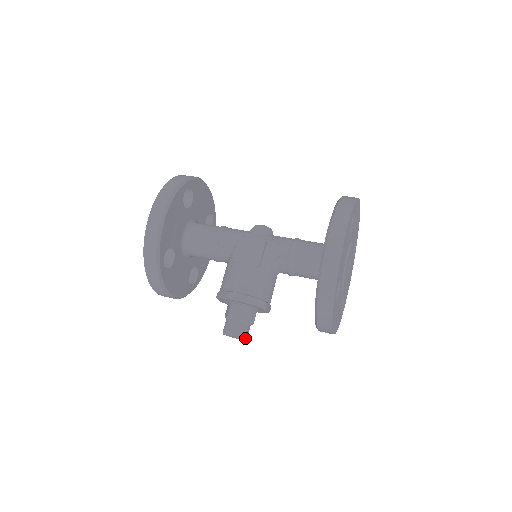
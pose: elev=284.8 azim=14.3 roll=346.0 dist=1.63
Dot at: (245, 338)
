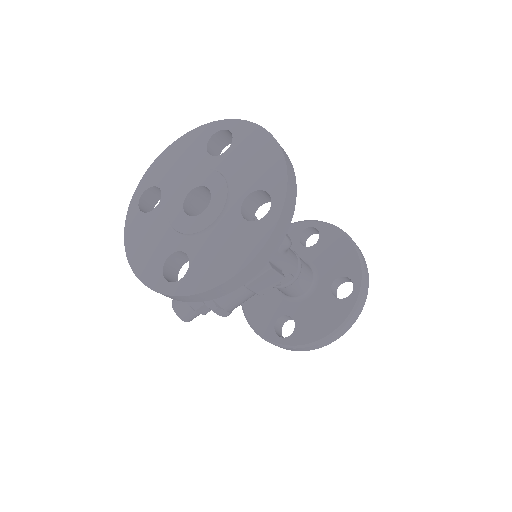
Dot at: occluded
